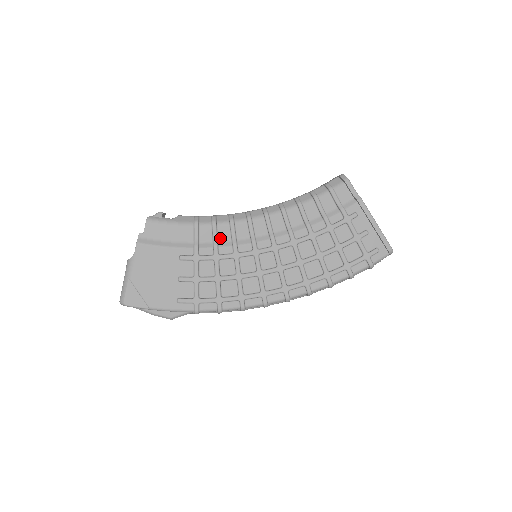
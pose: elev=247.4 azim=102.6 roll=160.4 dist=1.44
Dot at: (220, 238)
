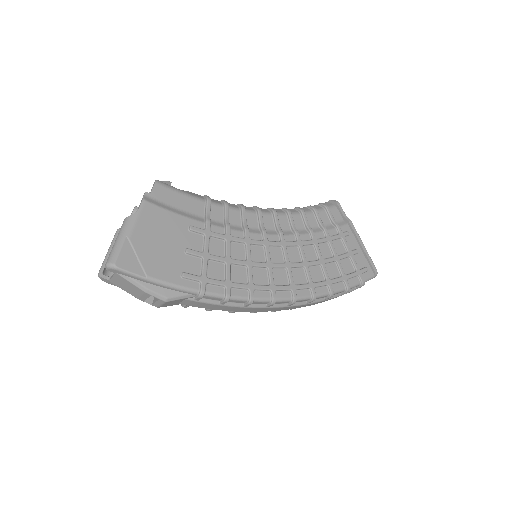
Dot at: (231, 222)
